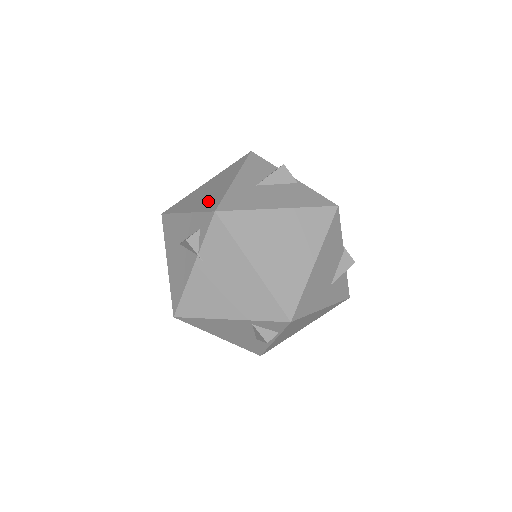
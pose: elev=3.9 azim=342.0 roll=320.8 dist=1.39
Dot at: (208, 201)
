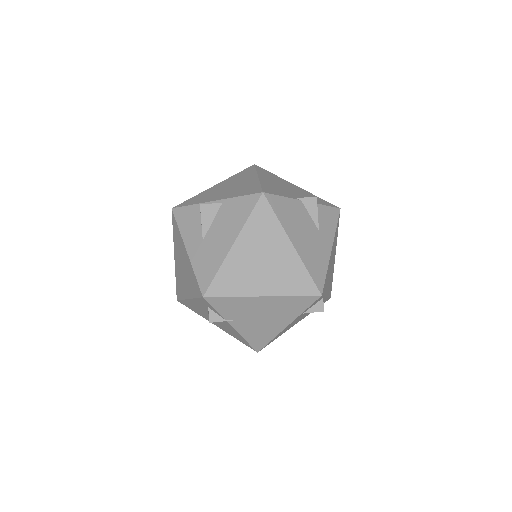
Dot at: (191, 284)
